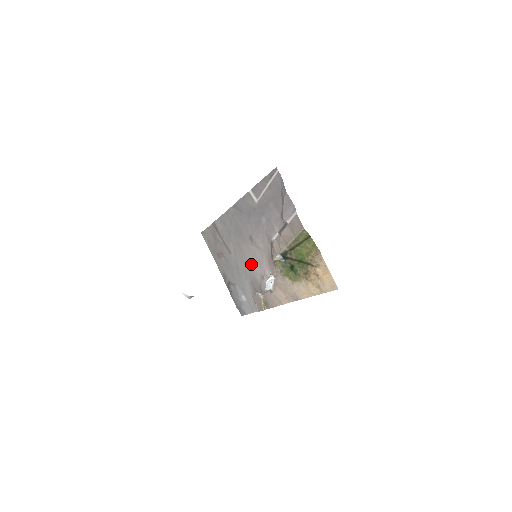
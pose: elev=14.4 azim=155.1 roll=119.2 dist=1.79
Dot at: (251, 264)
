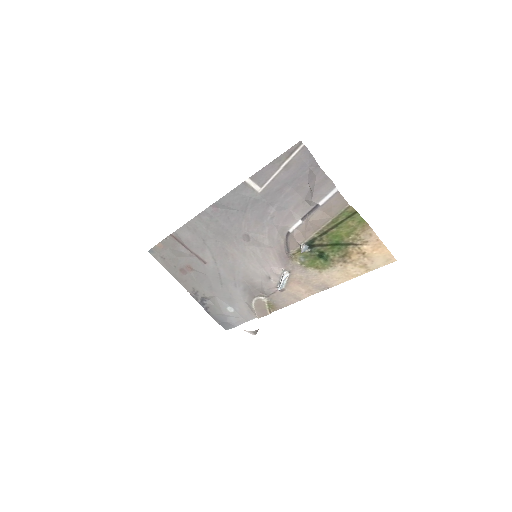
Dot at: (246, 267)
